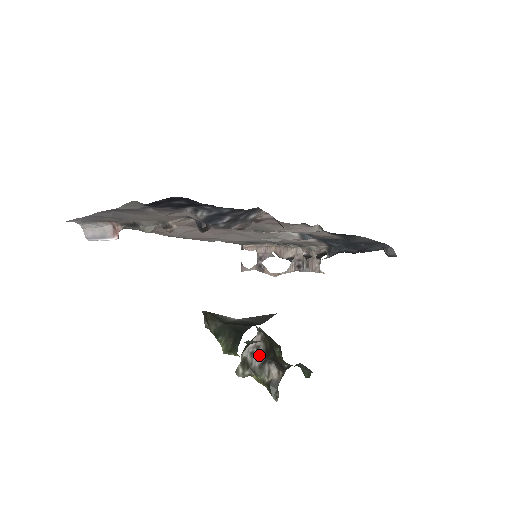
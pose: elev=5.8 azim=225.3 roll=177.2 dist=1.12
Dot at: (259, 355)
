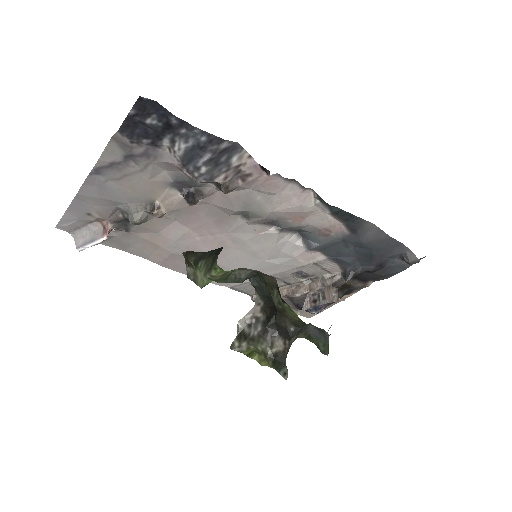
Dot at: (258, 324)
